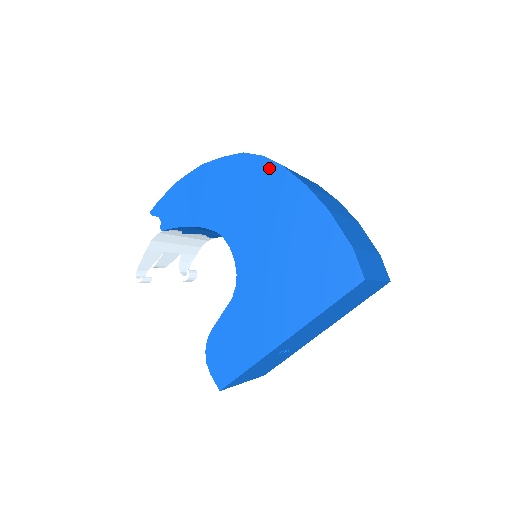
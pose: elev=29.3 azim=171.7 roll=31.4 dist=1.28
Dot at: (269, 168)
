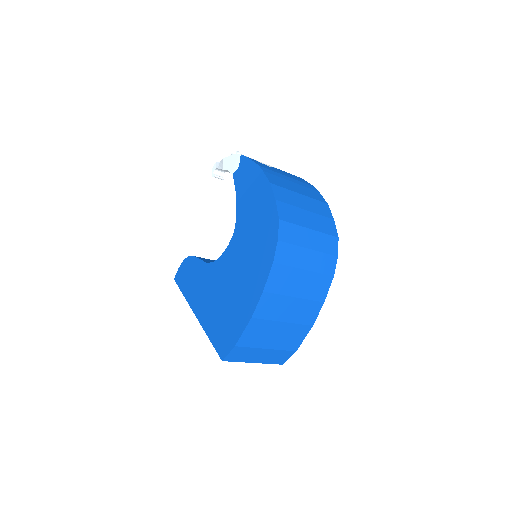
Dot at: (271, 251)
